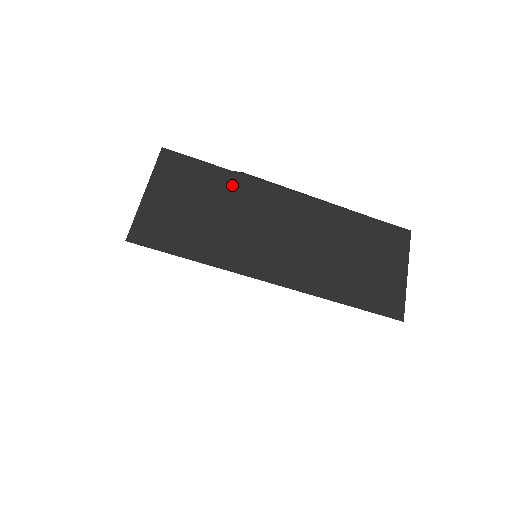
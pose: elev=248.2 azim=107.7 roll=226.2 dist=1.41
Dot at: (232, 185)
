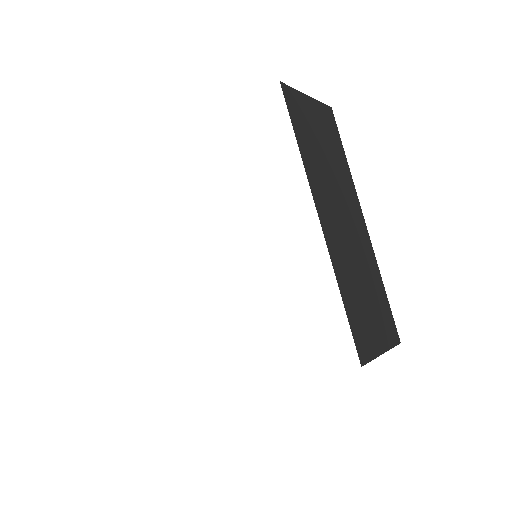
Dot at: (344, 168)
